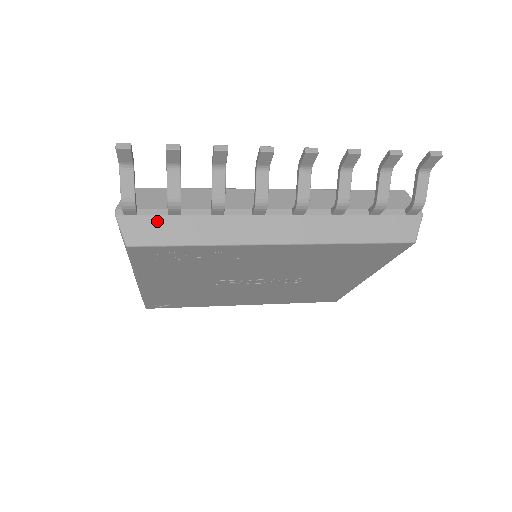
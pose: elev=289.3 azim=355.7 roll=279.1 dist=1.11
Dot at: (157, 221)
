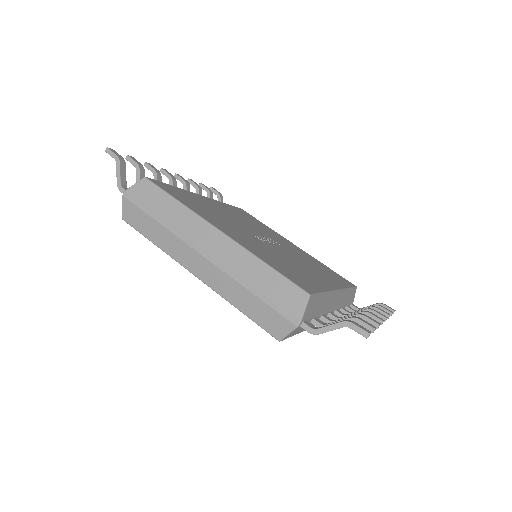
Dot at: occluded
